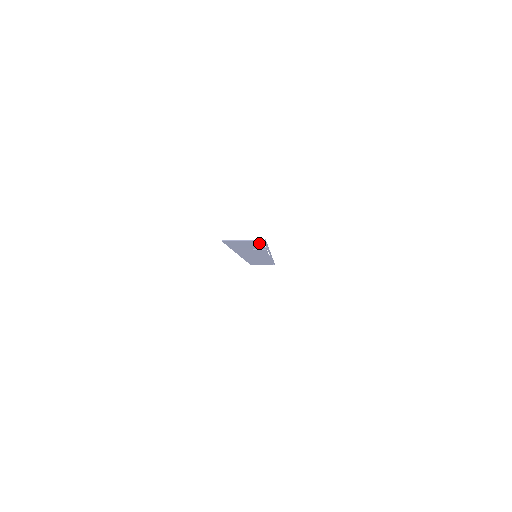
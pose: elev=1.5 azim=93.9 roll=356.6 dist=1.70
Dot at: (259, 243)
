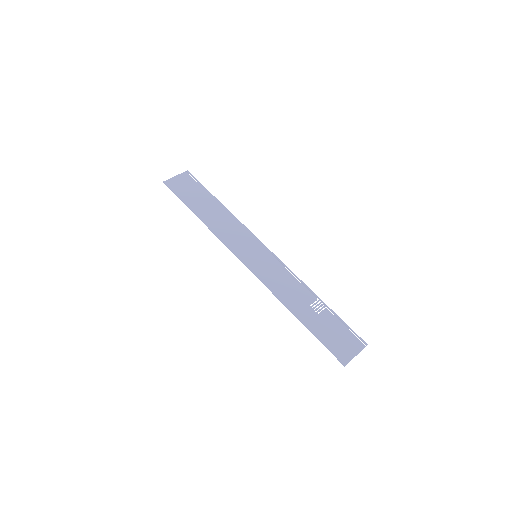
Dot at: (352, 337)
